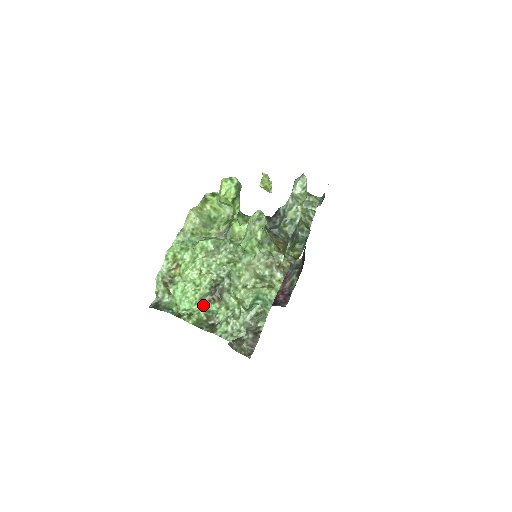
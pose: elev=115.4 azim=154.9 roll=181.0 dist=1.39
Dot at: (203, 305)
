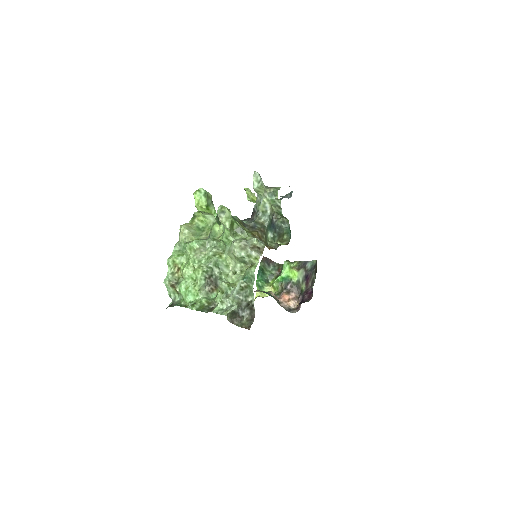
Dot at: (204, 295)
